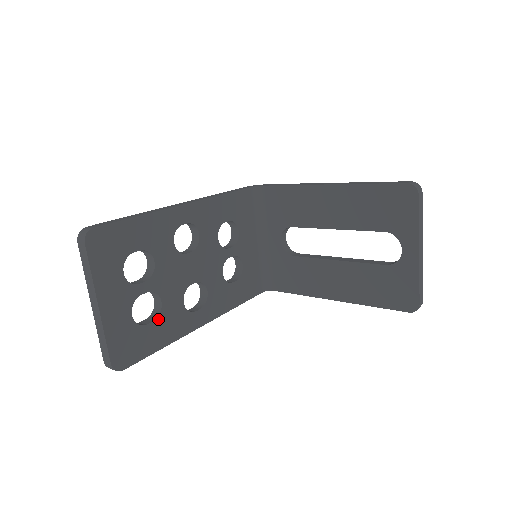
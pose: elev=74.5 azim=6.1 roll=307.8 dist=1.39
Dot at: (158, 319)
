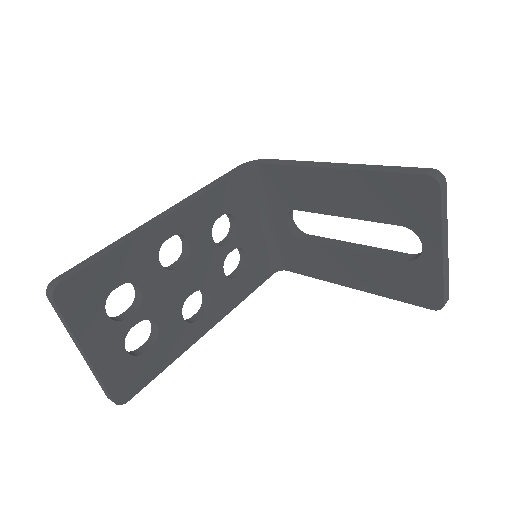
Dot at: (157, 343)
